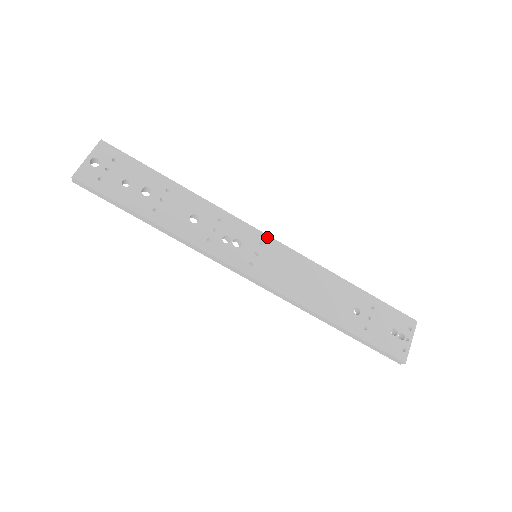
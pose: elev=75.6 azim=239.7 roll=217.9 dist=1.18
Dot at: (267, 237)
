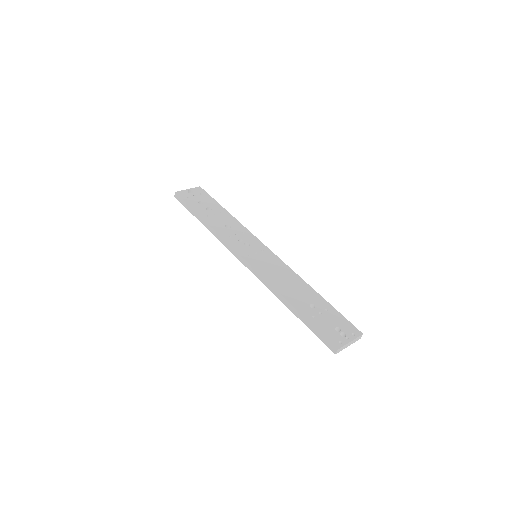
Dot at: (268, 250)
